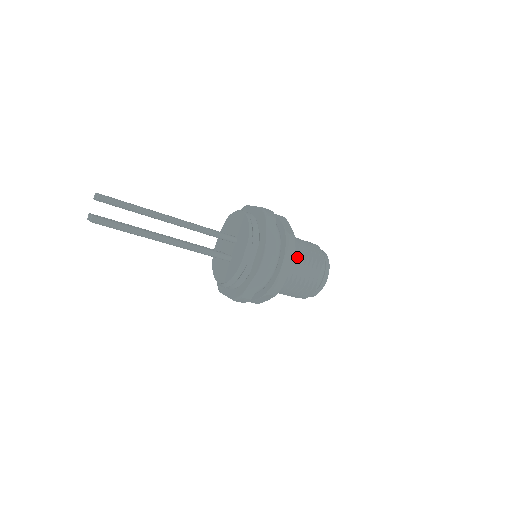
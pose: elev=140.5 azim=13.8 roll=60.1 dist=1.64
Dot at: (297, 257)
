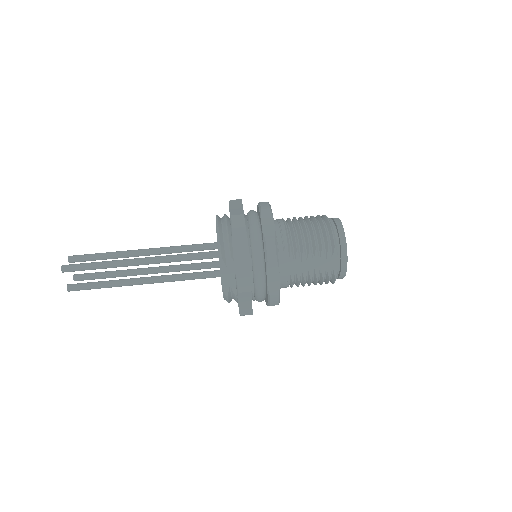
Dot at: (295, 253)
